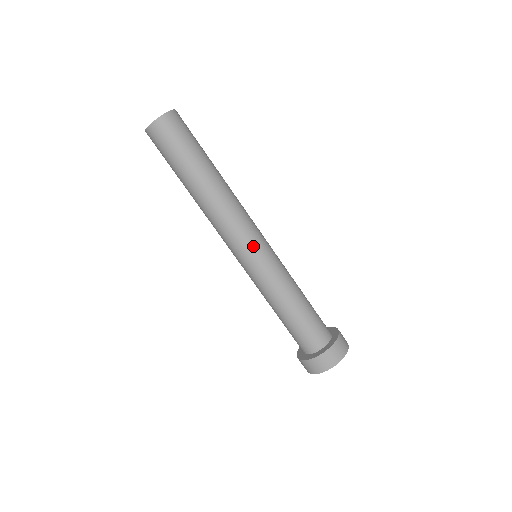
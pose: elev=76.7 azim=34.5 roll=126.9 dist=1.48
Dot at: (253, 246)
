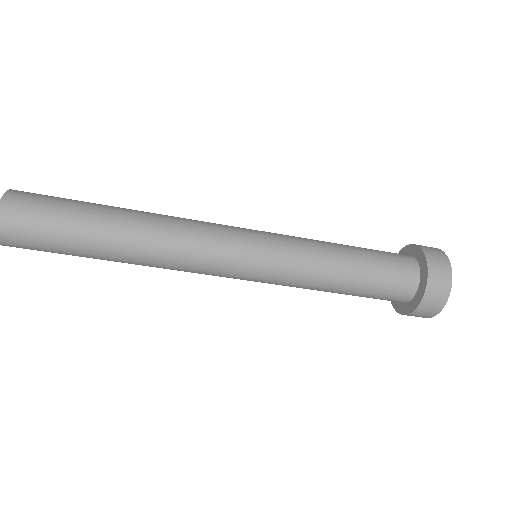
Dot at: (234, 278)
